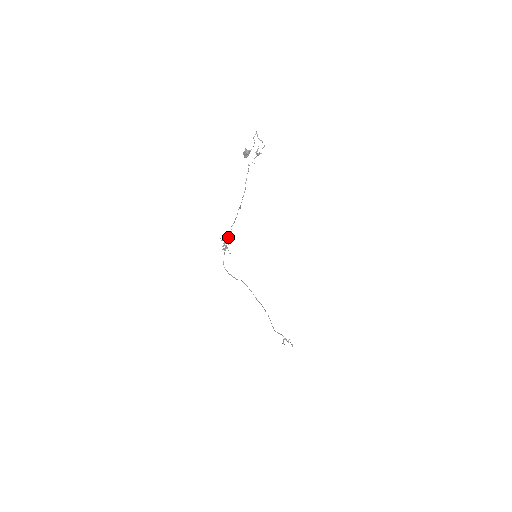
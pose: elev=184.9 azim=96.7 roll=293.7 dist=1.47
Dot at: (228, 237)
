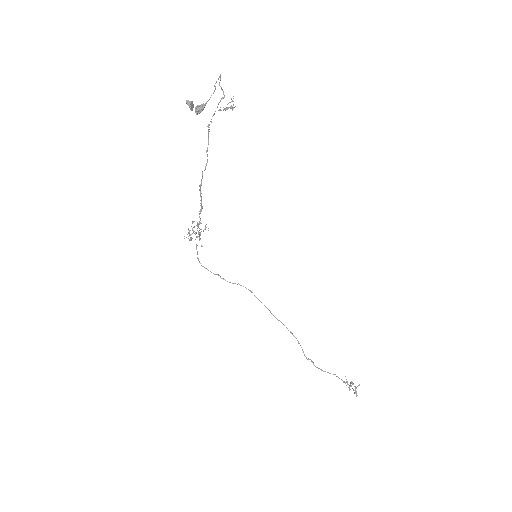
Dot at: (206, 224)
